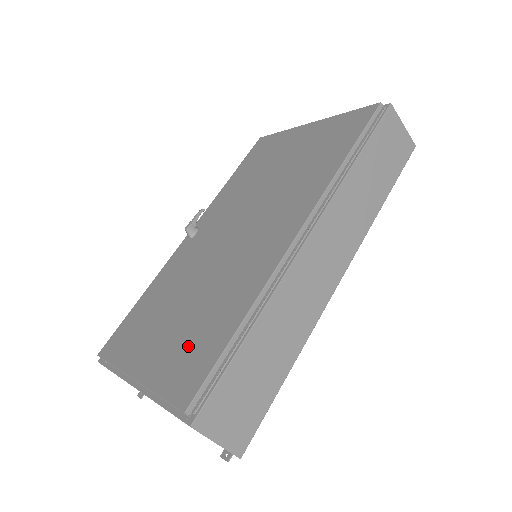
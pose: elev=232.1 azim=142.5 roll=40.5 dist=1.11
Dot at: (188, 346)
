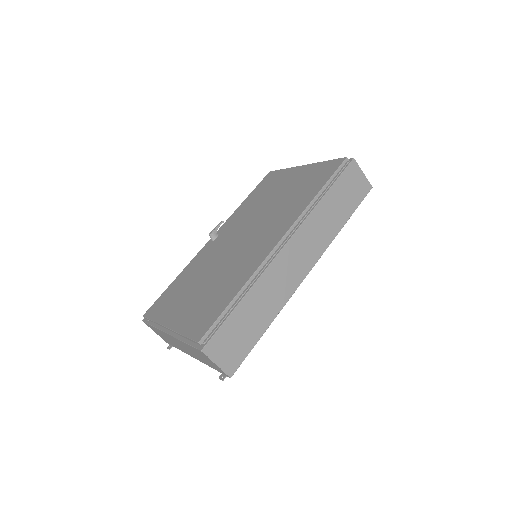
Dot at: (204, 307)
